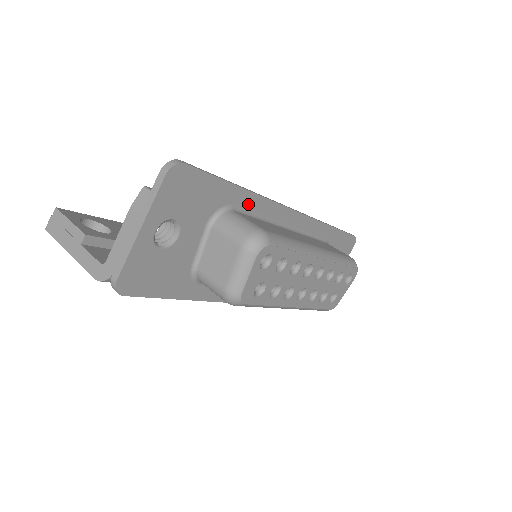
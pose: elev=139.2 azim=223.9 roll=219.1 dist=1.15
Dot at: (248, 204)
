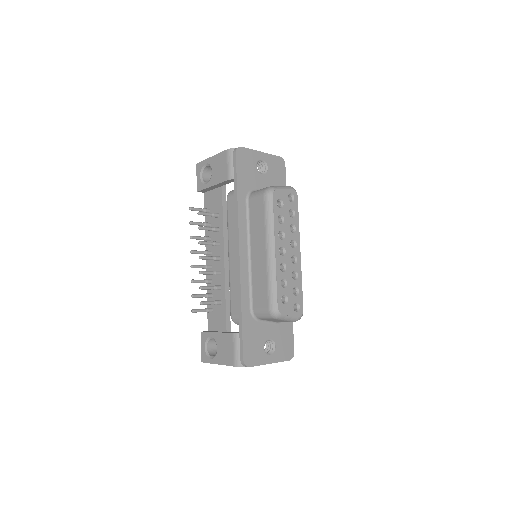
Dot at: occluded
